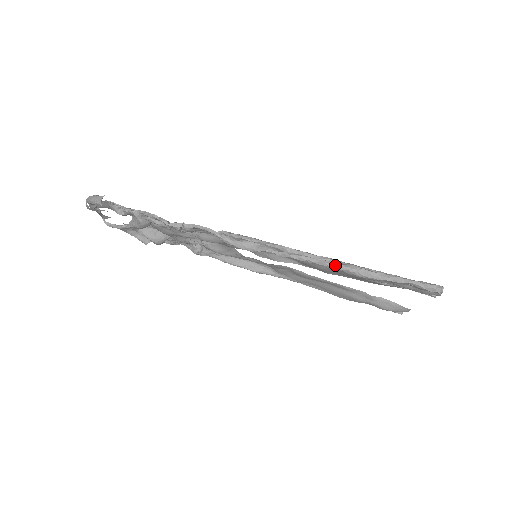
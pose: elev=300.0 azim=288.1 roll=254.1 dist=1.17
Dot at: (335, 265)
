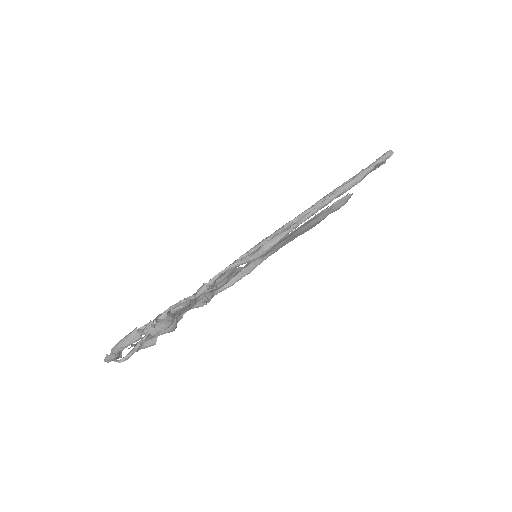
Dot at: (328, 200)
